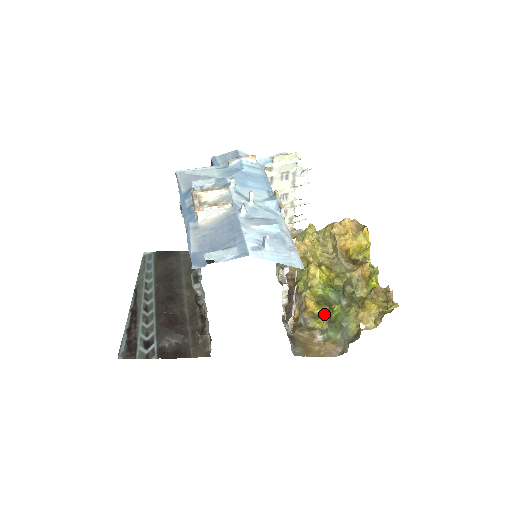
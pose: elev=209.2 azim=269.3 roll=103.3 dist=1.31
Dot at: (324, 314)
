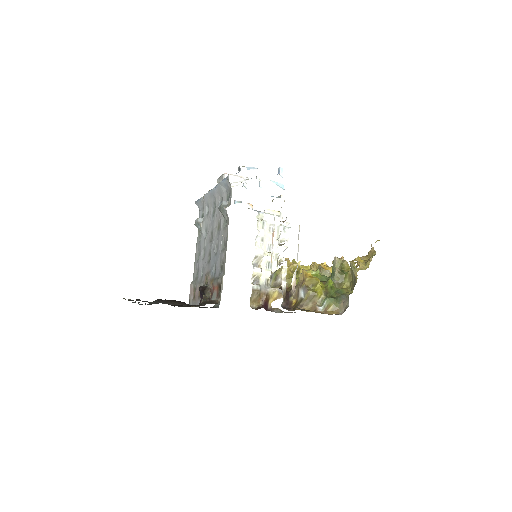
Dot at: (321, 285)
